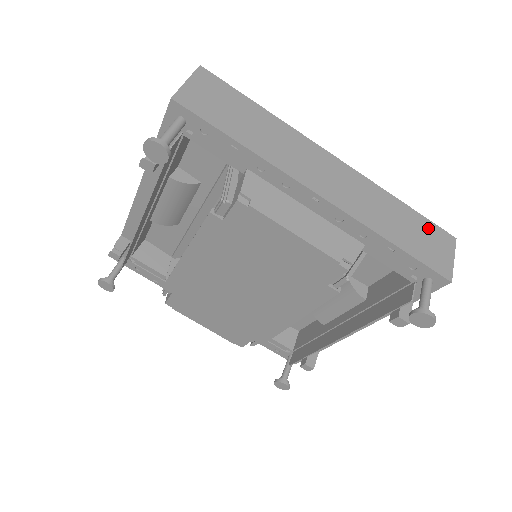
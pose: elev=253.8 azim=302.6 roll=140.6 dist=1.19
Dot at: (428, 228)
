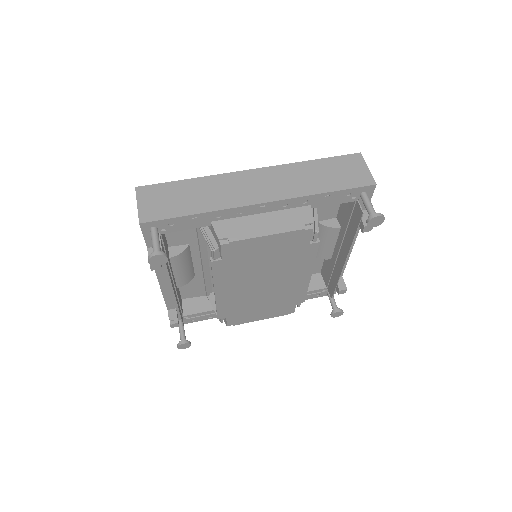
Dot at: (339, 162)
